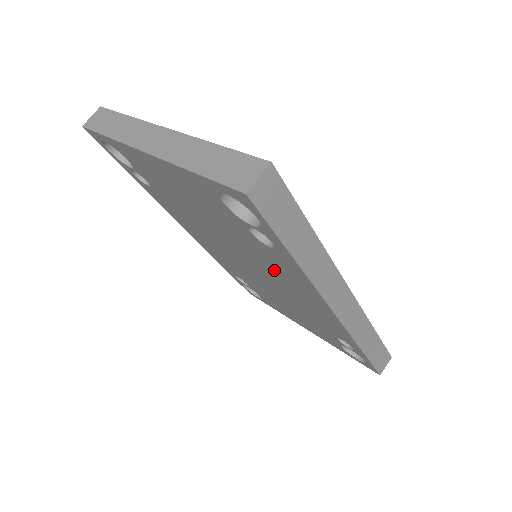
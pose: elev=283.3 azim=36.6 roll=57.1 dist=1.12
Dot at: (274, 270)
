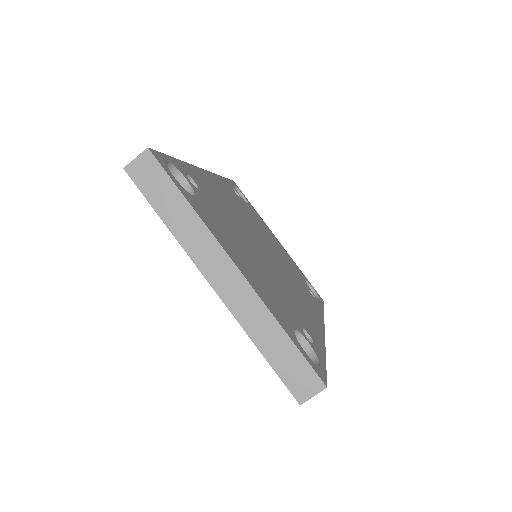
Dot at: occluded
